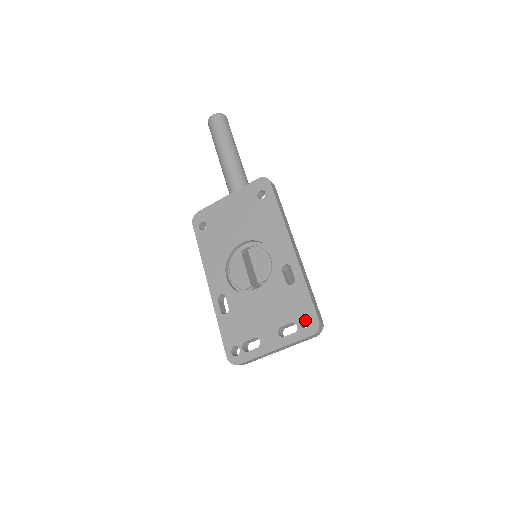
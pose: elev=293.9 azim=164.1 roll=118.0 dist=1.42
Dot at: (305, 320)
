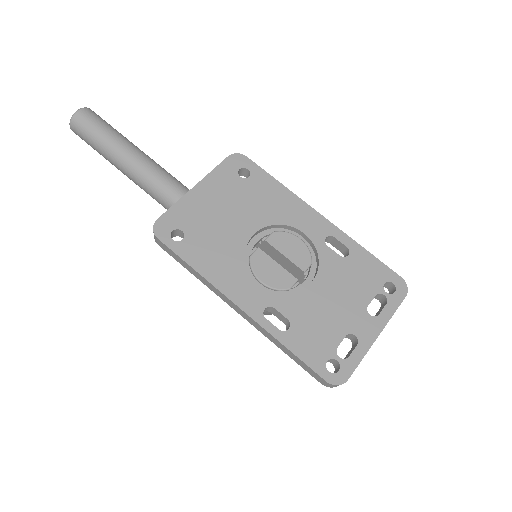
Dot at: occluded
